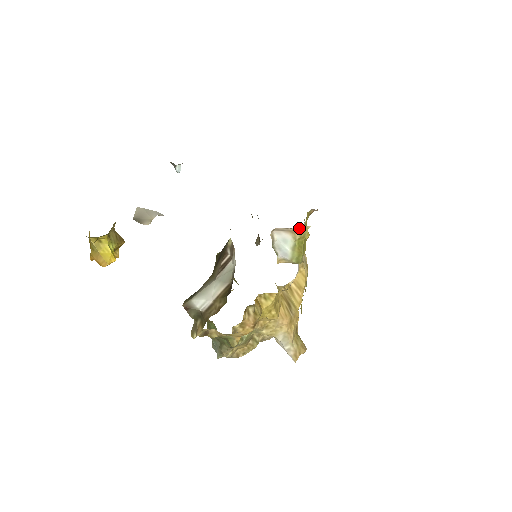
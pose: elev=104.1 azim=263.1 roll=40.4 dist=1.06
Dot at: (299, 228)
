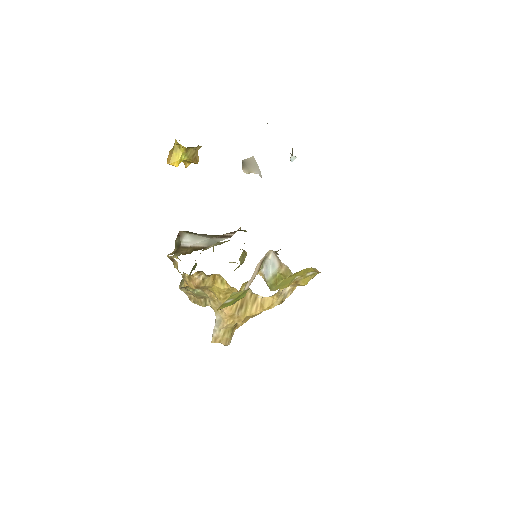
Dot at: (287, 267)
